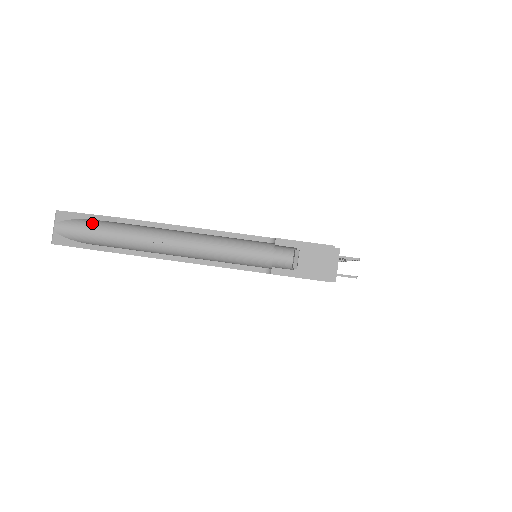
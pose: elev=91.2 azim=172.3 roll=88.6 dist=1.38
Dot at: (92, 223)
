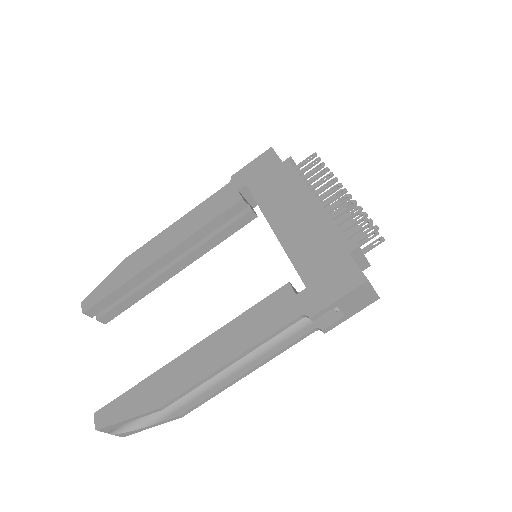
Dot at: occluded
